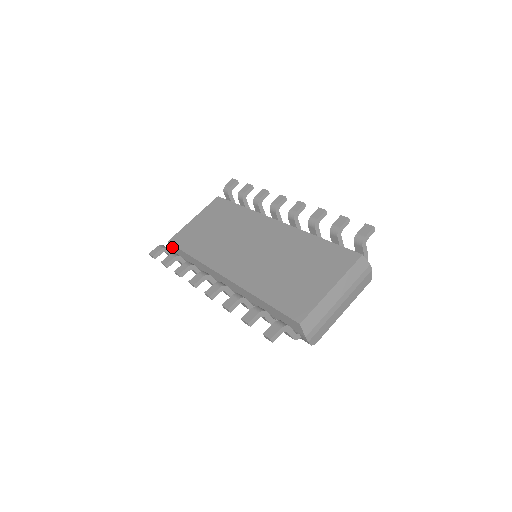
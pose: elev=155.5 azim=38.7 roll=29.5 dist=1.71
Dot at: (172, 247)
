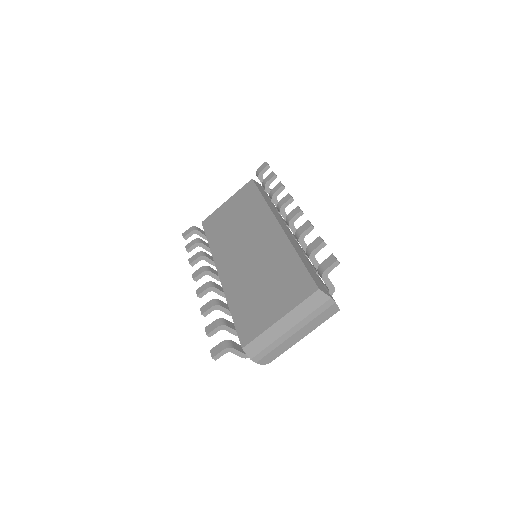
Dot at: occluded
